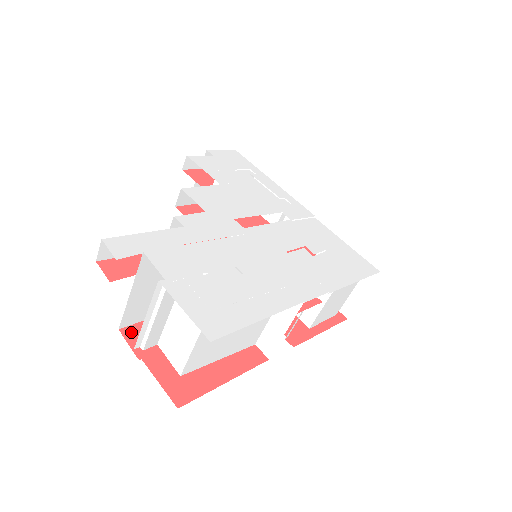
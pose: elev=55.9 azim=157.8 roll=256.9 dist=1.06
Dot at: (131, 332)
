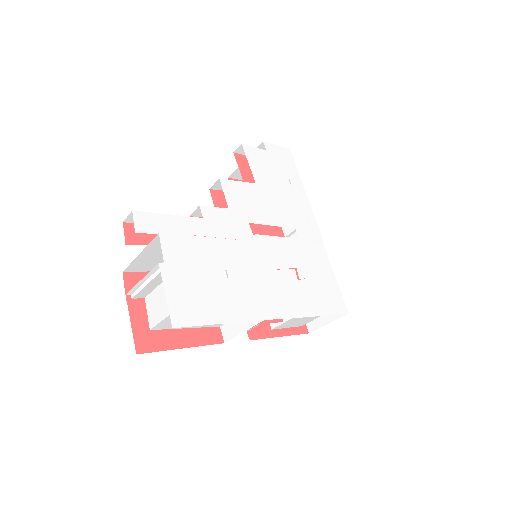
Dot at: (131, 278)
